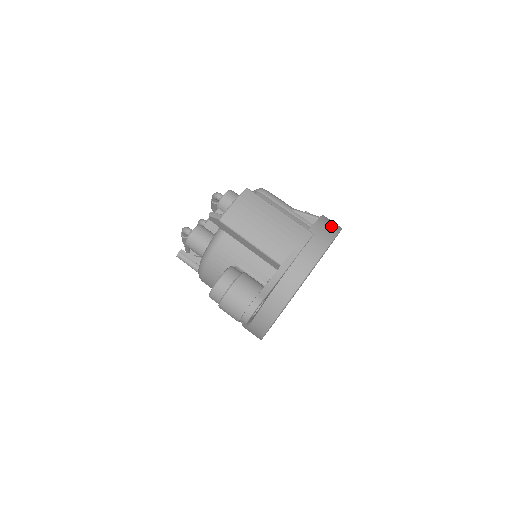
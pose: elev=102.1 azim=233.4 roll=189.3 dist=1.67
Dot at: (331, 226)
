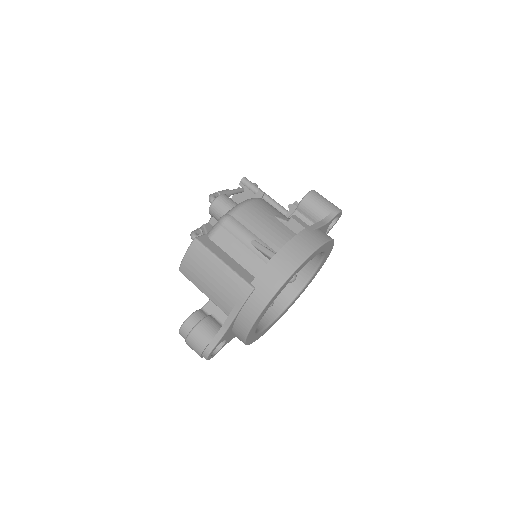
Dot at: (282, 269)
